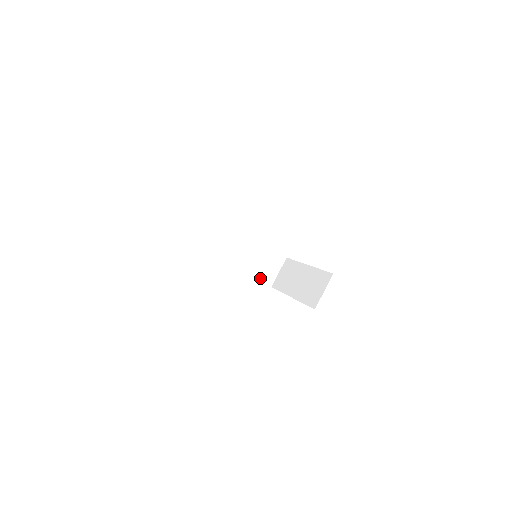
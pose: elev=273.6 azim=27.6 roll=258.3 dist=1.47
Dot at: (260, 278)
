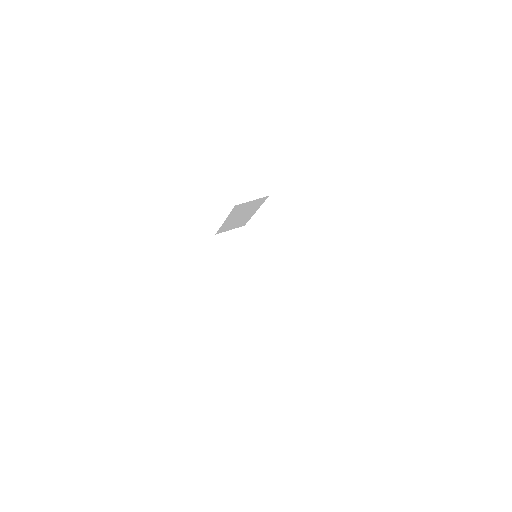
Dot at: (245, 303)
